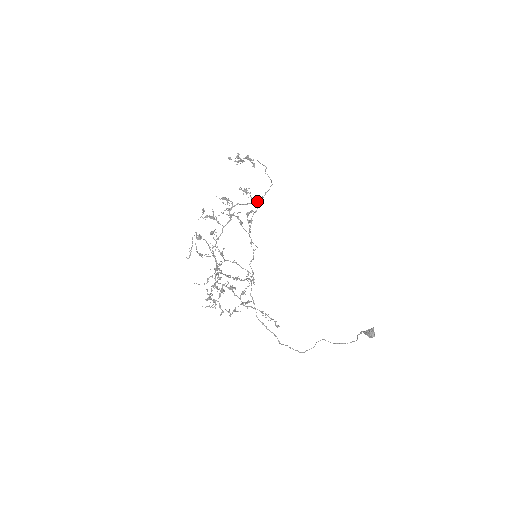
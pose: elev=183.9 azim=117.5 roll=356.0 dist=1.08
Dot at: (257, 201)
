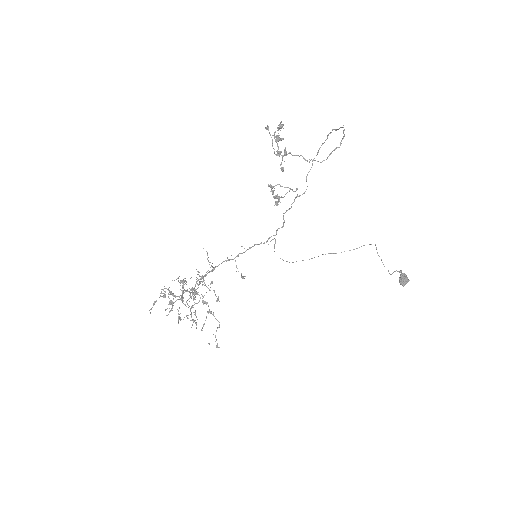
Dot at: occluded
